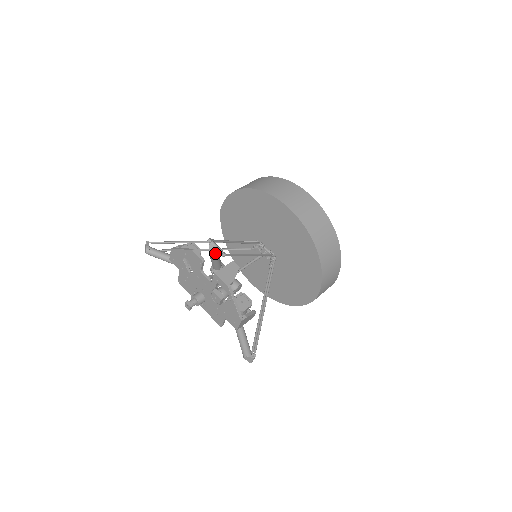
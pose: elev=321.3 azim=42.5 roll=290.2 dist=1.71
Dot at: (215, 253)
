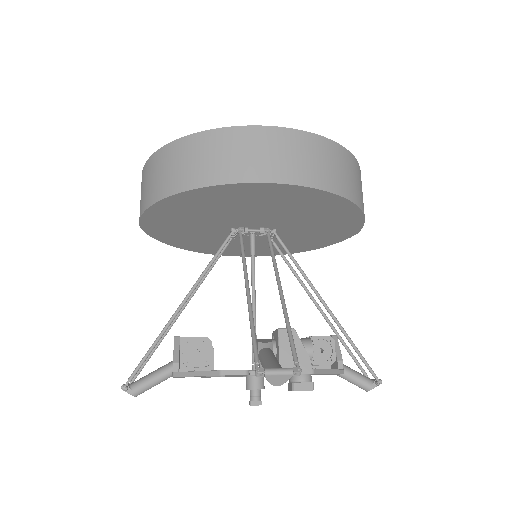
Dot at: (284, 381)
